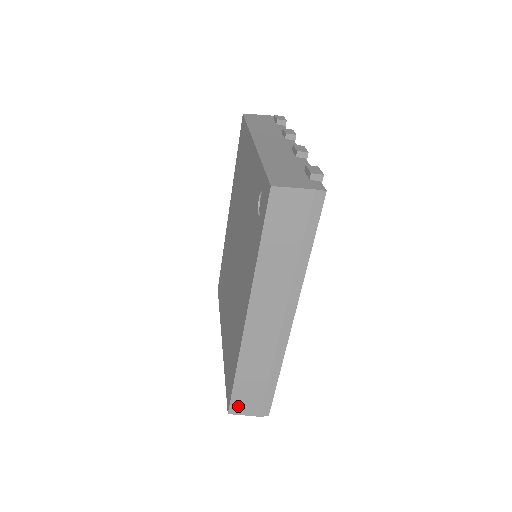
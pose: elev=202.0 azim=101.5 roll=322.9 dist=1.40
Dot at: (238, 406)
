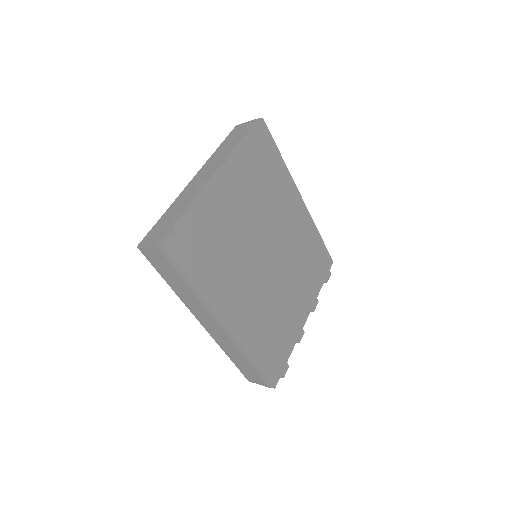
Dot at: (249, 377)
